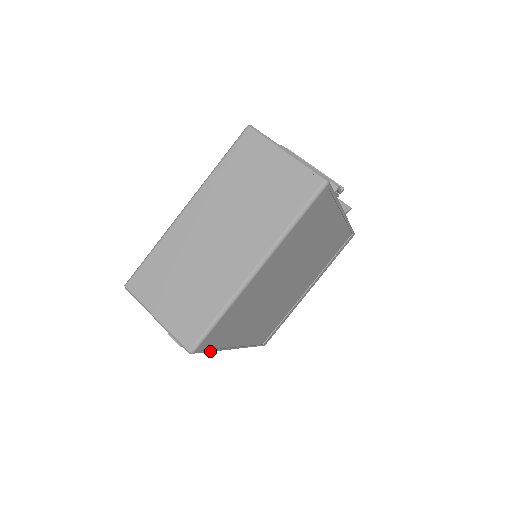
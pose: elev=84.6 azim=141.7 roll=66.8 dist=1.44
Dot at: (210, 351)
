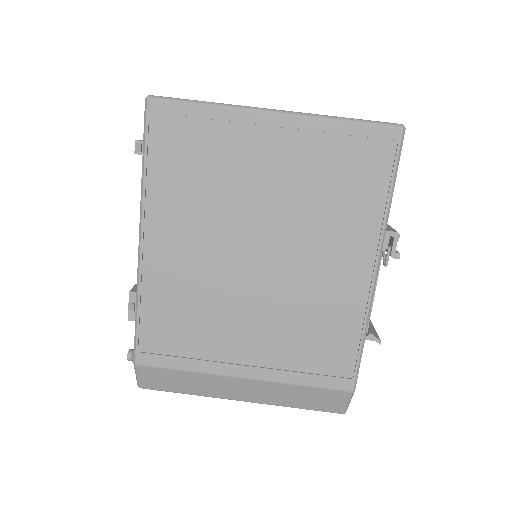
Dot at: (146, 150)
